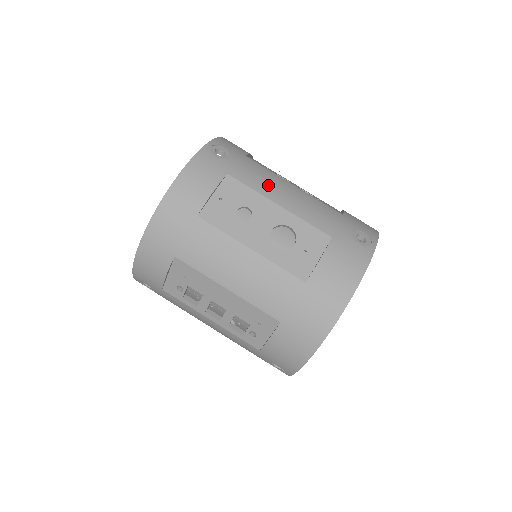
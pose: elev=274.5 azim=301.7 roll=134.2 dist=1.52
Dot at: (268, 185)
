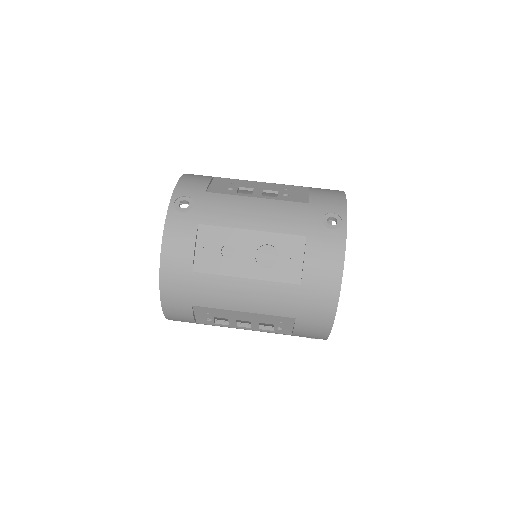
Dot at: (235, 214)
